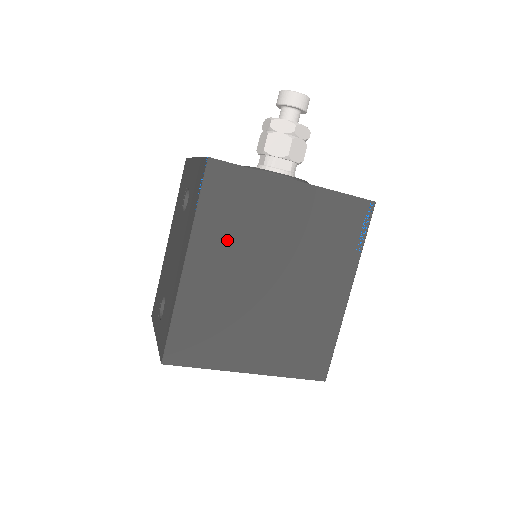
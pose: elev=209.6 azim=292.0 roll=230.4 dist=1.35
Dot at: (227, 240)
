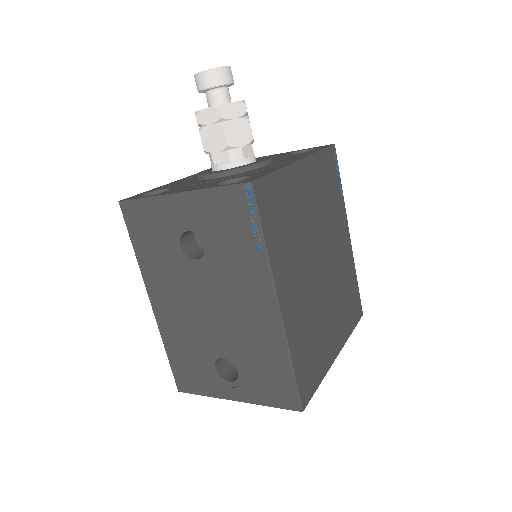
Dot at: (290, 255)
